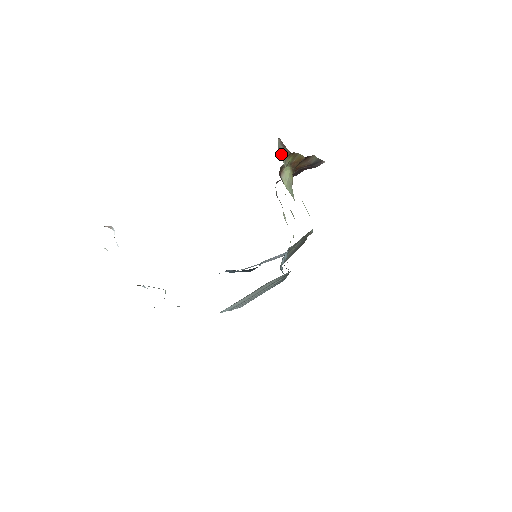
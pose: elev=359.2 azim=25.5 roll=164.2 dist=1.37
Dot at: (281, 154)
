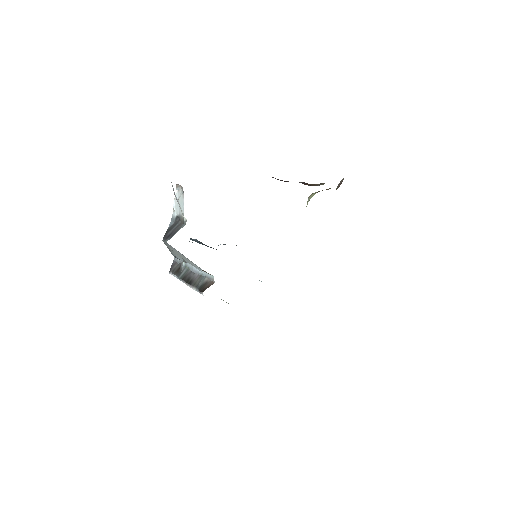
Dot at: occluded
